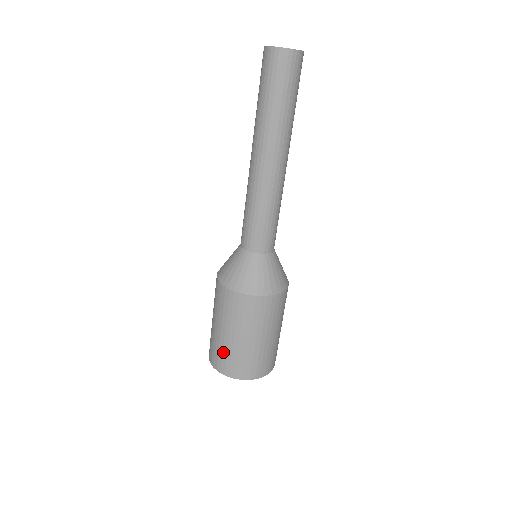
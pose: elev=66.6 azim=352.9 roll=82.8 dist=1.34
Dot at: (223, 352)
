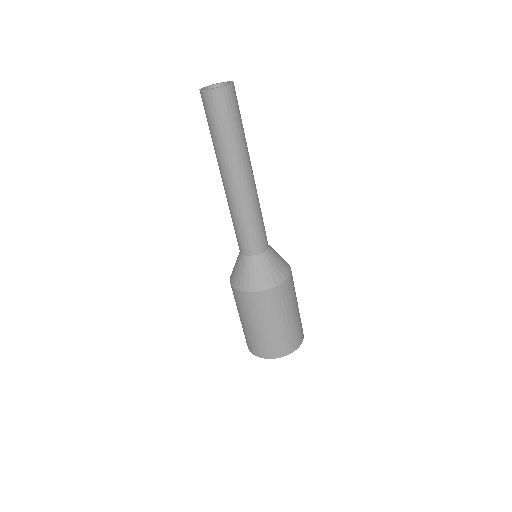
Dot at: (244, 332)
